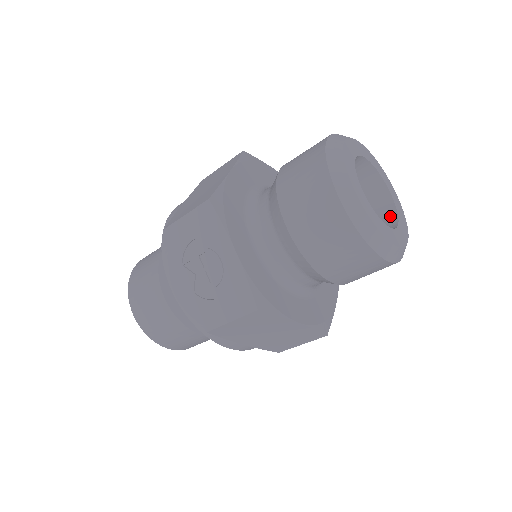
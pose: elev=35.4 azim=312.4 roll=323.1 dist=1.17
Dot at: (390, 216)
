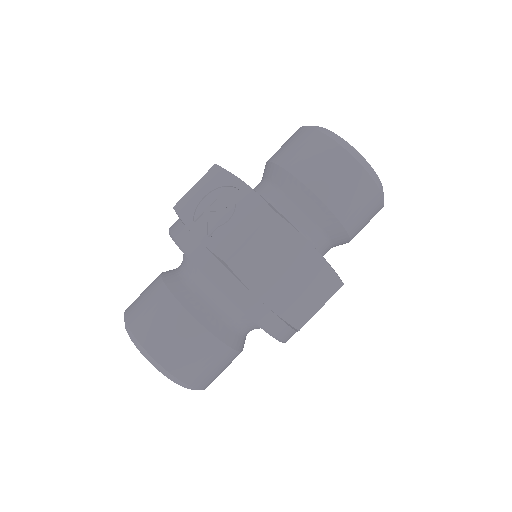
Dot at: occluded
